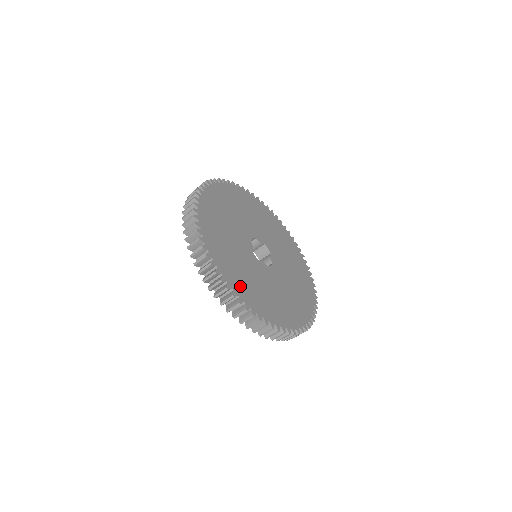
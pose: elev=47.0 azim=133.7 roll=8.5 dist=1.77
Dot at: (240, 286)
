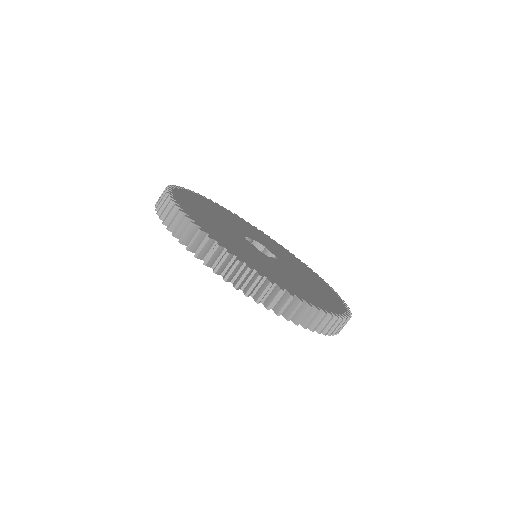
Dot at: (187, 204)
